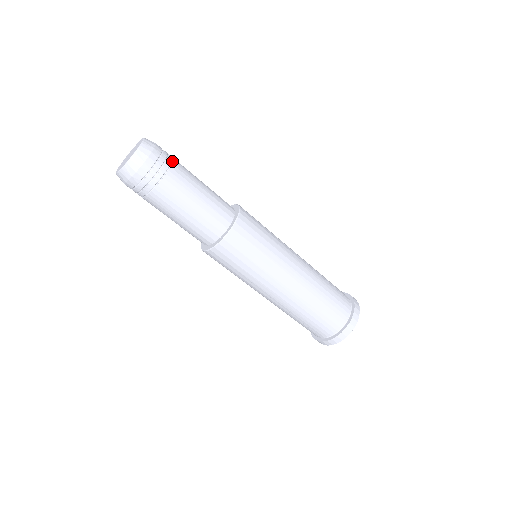
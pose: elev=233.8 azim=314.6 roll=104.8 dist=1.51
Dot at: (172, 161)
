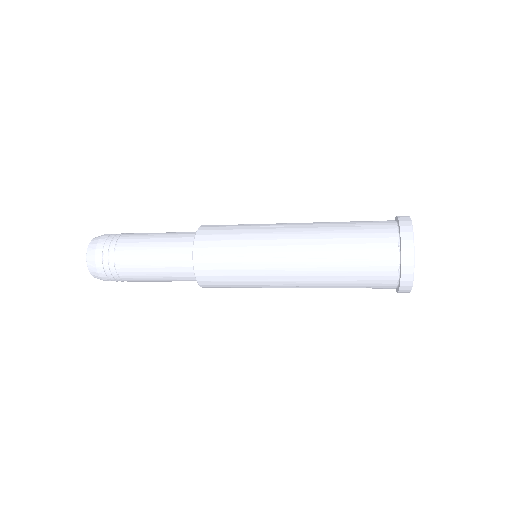
Dot at: (115, 263)
